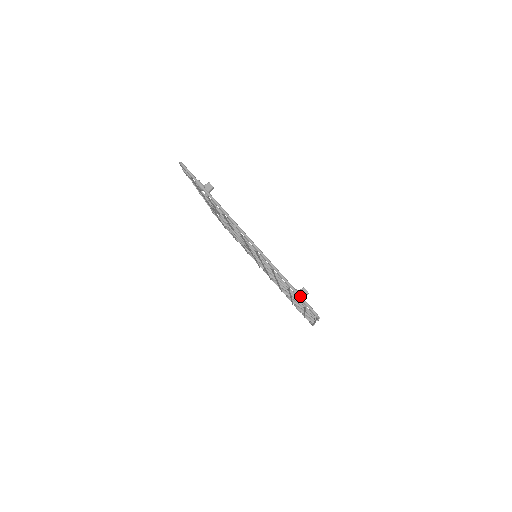
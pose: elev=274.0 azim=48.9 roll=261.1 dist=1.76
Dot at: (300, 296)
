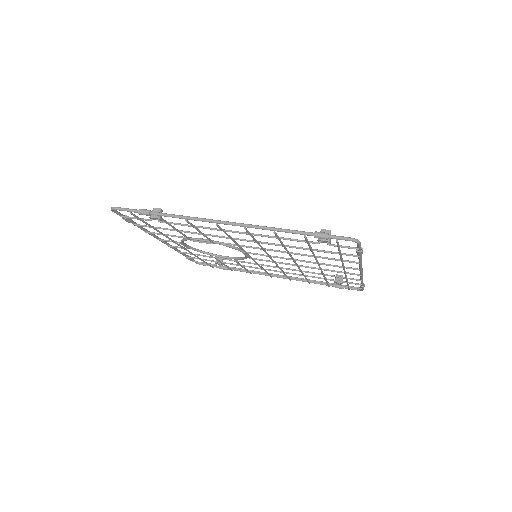
Dot at: (324, 234)
